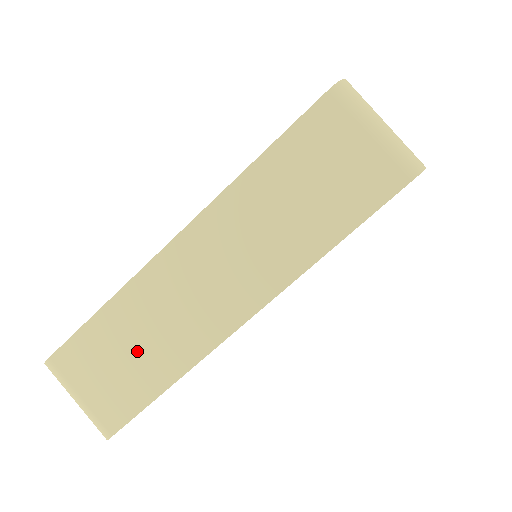
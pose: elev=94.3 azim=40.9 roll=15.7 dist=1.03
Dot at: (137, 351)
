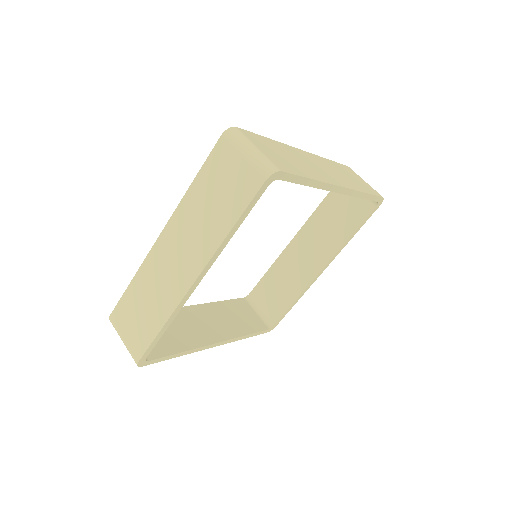
Dot at: (147, 307)
